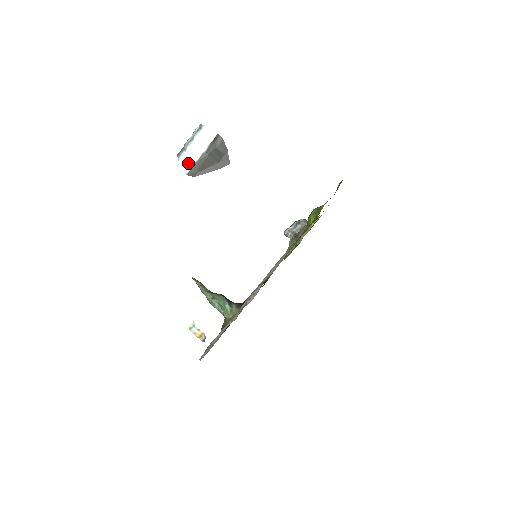
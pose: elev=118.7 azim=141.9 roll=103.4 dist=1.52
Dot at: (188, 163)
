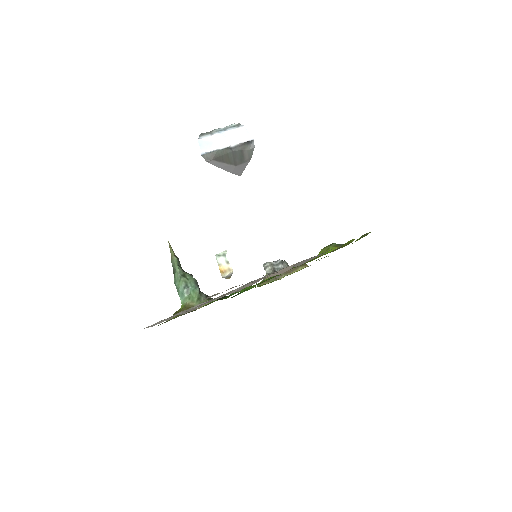
Dot at: (208, 146)
